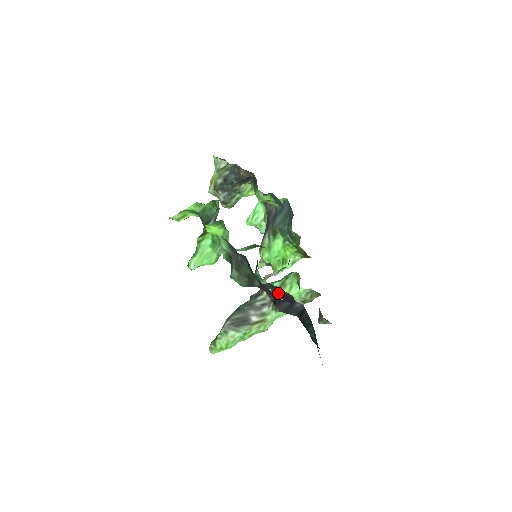
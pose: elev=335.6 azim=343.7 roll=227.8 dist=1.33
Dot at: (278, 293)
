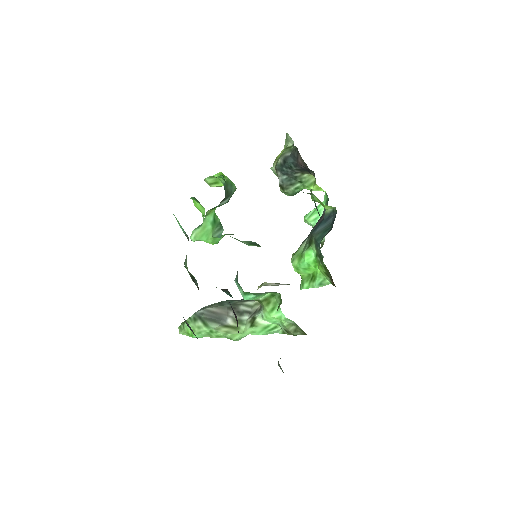
Dot at: occluded
